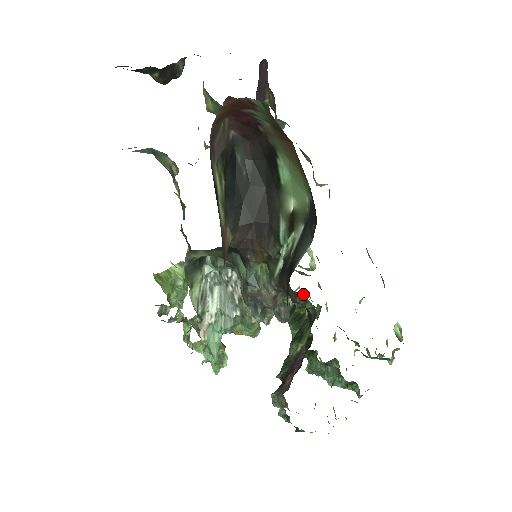
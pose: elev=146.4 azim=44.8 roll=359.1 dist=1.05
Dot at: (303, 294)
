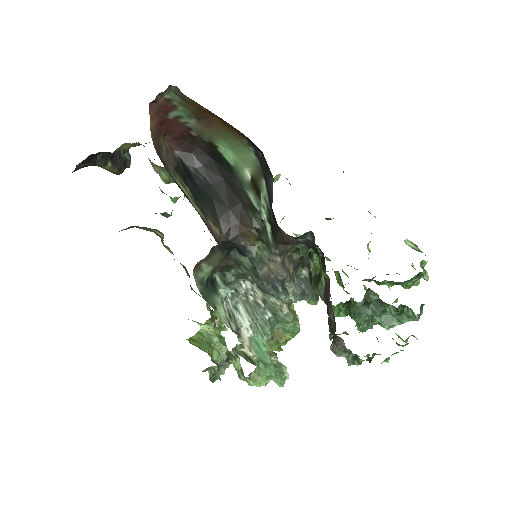
Dot at: occluded
